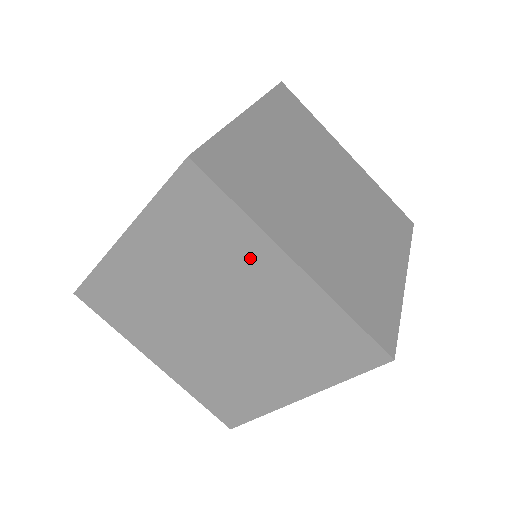
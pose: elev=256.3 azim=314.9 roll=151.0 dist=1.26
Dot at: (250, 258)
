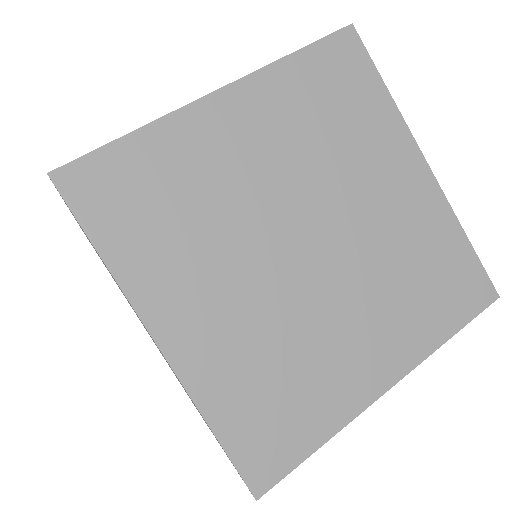
Dot at: (383, 150)
